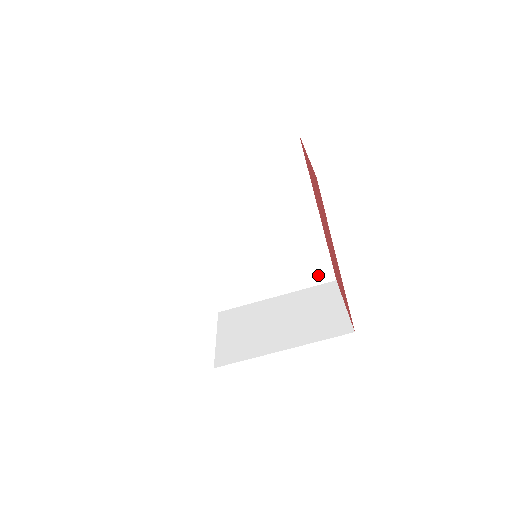
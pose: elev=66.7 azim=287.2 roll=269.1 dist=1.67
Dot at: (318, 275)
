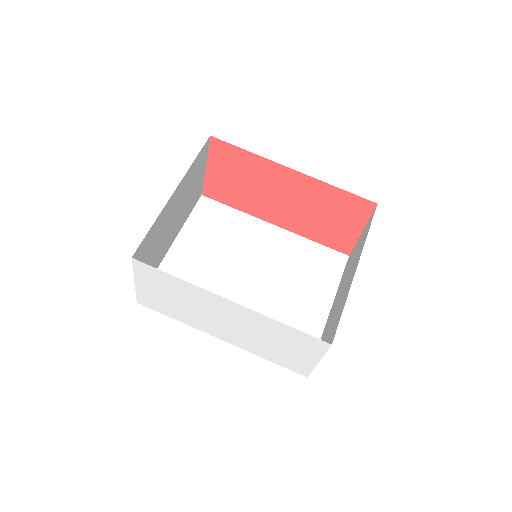
Dot at: (332, 265)
